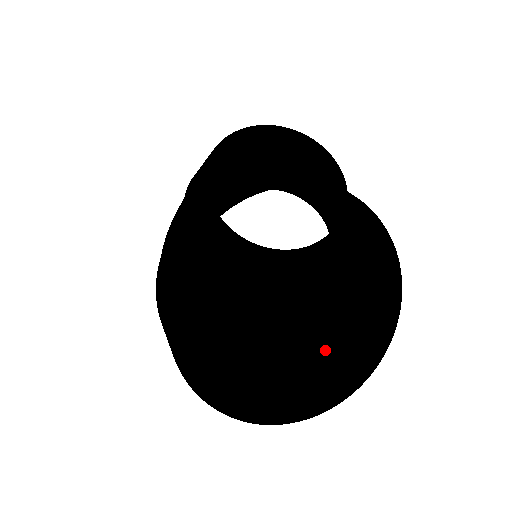
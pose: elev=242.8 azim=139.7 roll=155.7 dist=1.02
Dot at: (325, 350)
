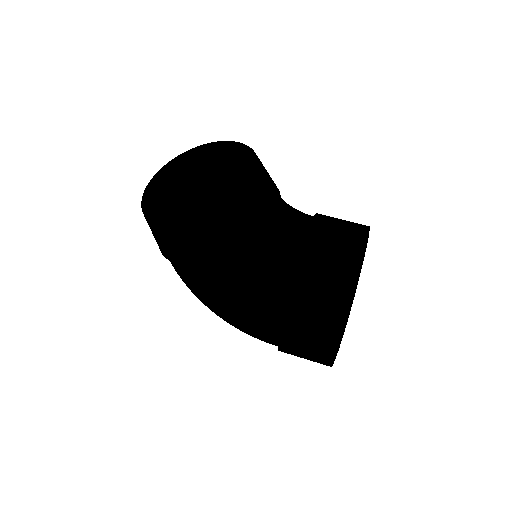
Dot at: occluded
